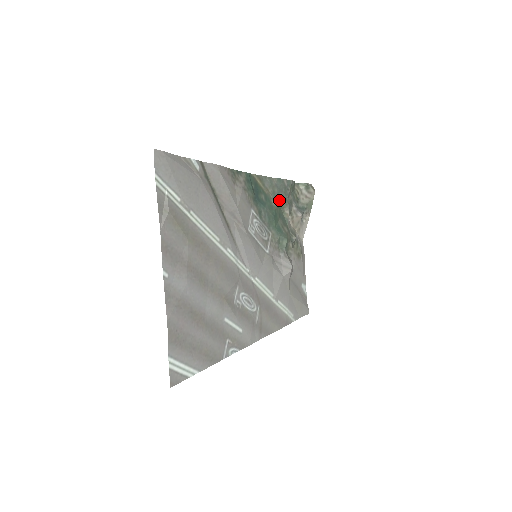
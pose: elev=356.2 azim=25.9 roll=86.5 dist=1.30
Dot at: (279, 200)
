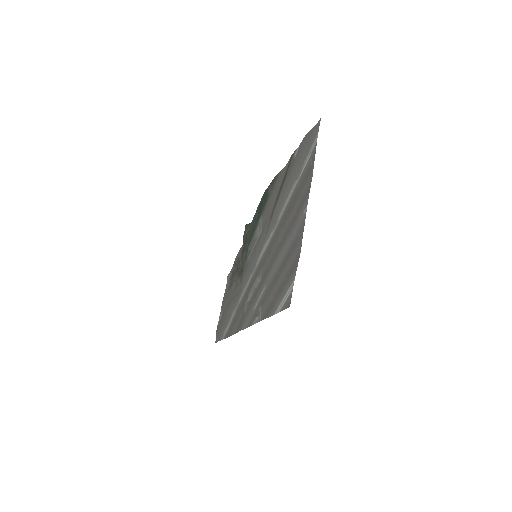
Dot at: (250, 228)
